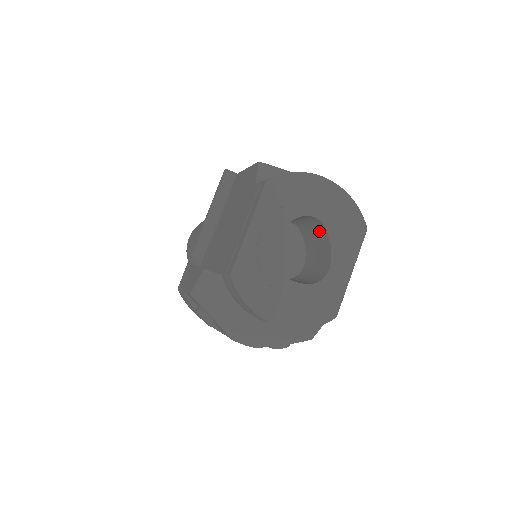
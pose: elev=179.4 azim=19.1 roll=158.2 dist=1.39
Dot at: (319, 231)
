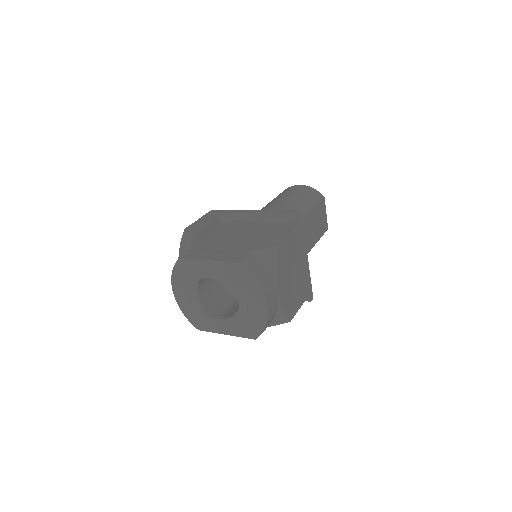
Dot at: occluded
